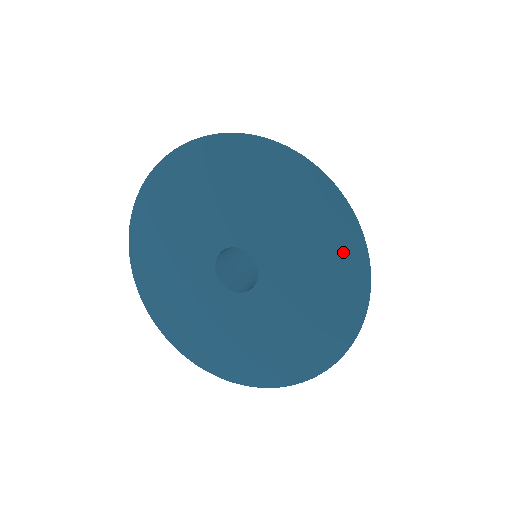
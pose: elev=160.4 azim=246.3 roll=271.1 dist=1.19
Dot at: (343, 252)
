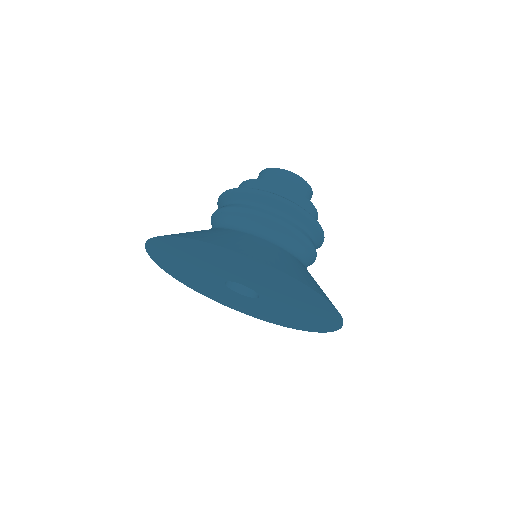
Dot at: (323, 311)
